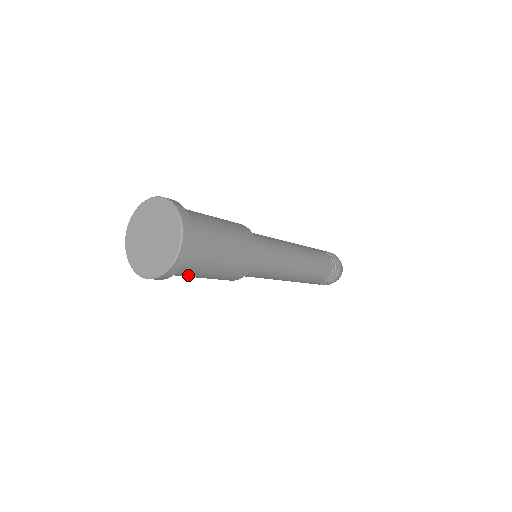
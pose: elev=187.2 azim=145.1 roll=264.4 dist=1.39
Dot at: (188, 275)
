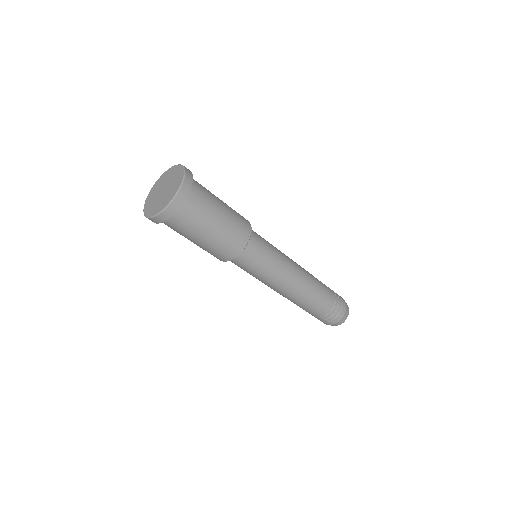
Dot at: (199, 217)
